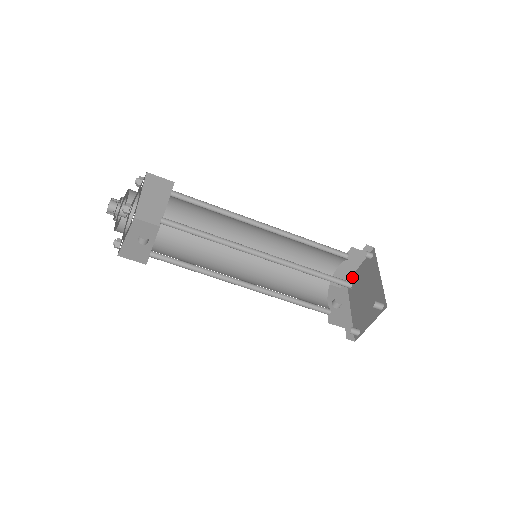
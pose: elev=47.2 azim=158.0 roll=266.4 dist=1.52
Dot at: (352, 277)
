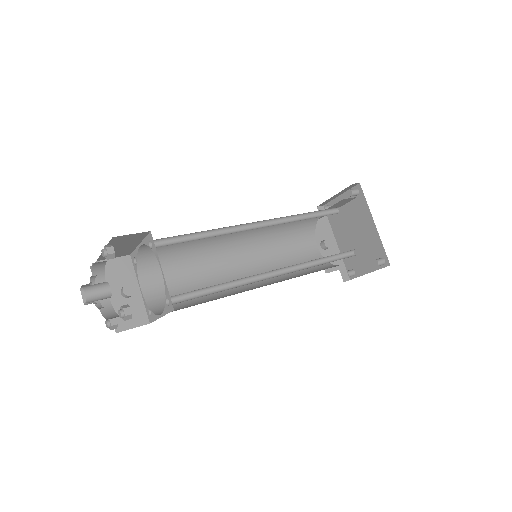
Dot at: (331, 204)
